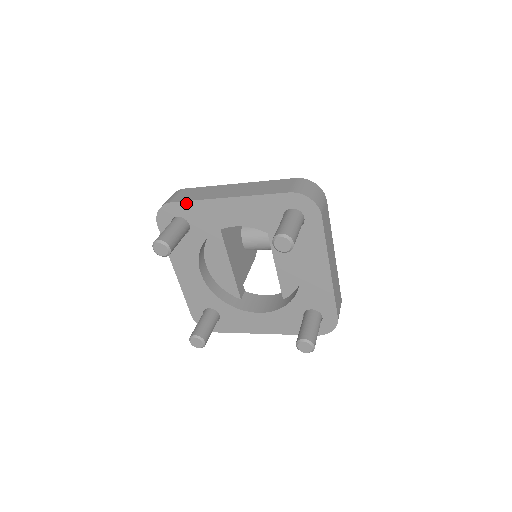
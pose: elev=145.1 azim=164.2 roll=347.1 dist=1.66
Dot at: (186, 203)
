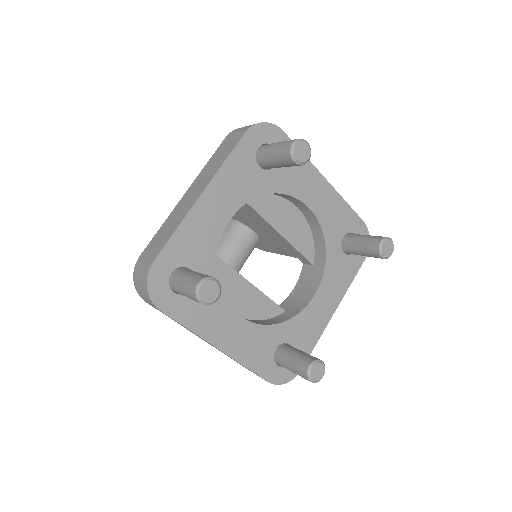
Dot at: (168, 245)
